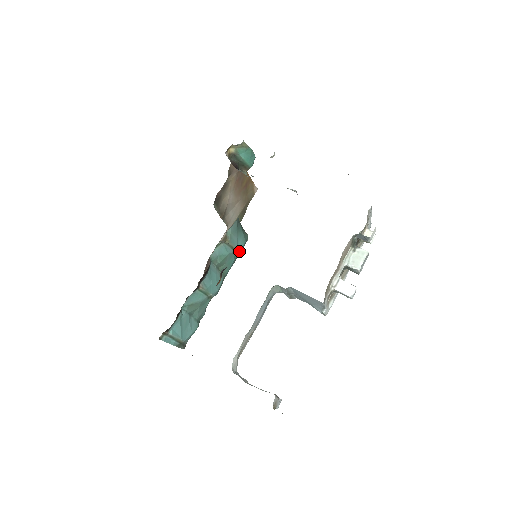
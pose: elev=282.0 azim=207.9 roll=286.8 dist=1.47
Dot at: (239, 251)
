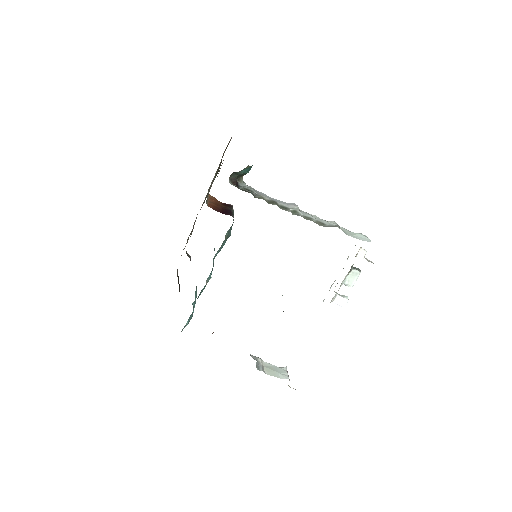
Dot at: occluded
